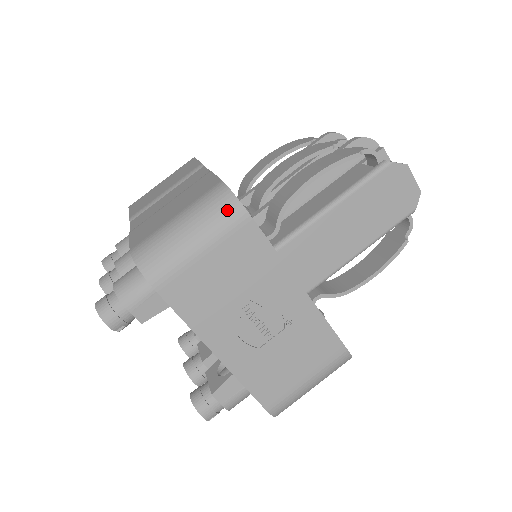
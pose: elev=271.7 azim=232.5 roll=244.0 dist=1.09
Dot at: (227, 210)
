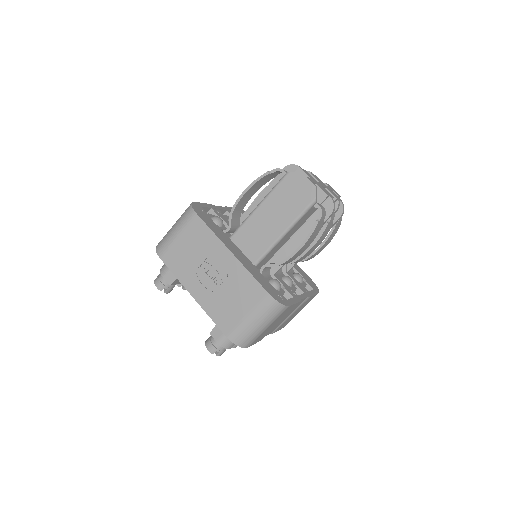
Dot at: (187, 213)
